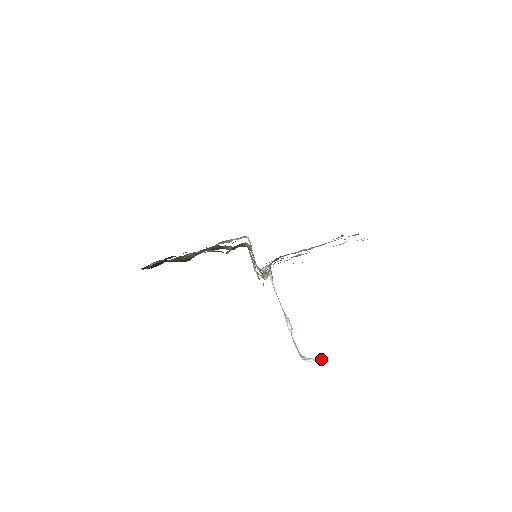
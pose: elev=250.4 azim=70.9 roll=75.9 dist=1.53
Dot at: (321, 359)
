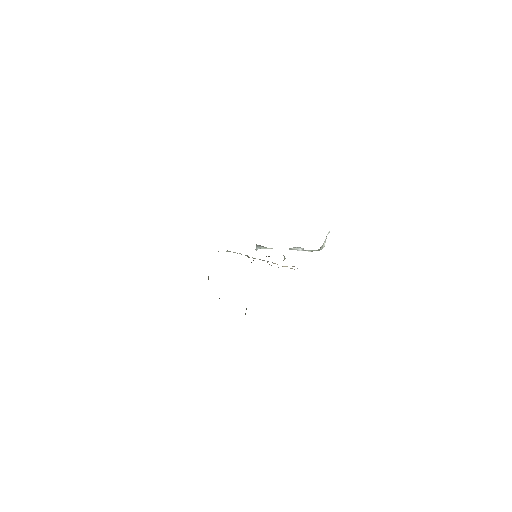
Dot at: occluded
